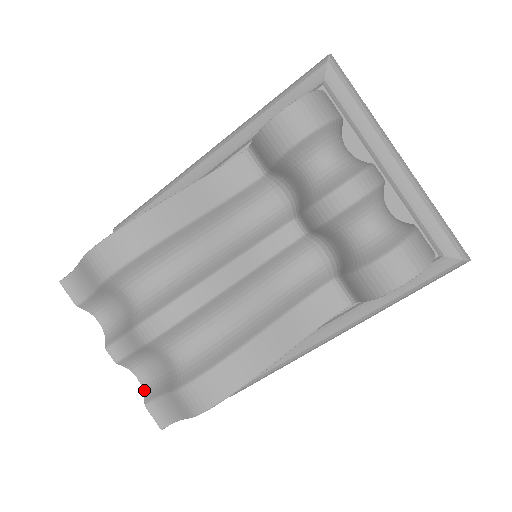
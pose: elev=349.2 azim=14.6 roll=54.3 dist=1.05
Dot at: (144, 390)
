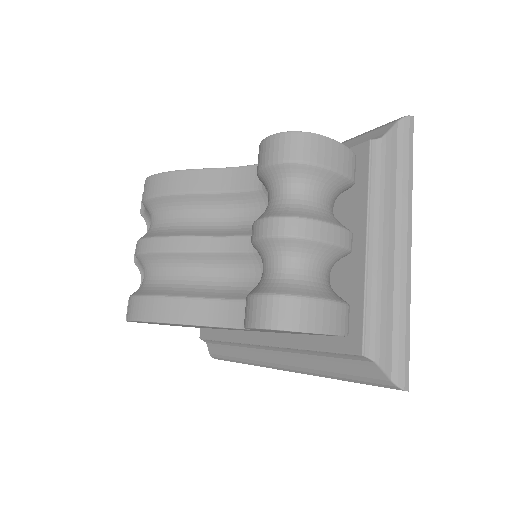
Dot at: occluded
